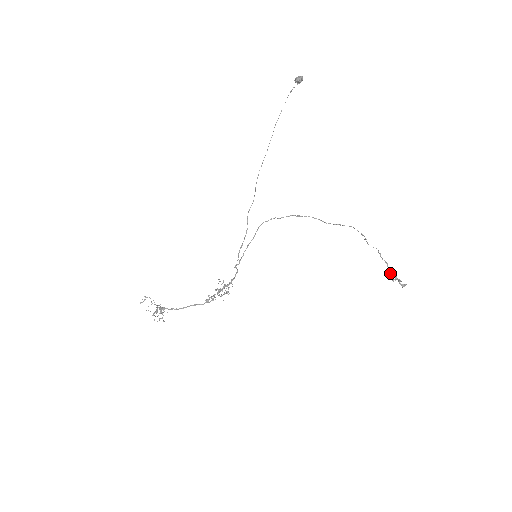
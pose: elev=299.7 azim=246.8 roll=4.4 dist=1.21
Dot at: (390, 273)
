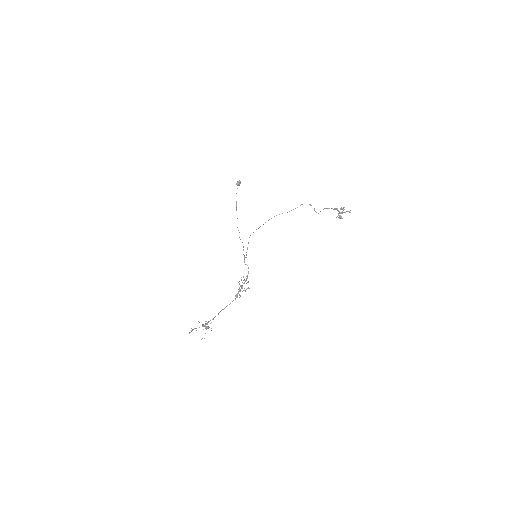
Dot at: (340, 216)
